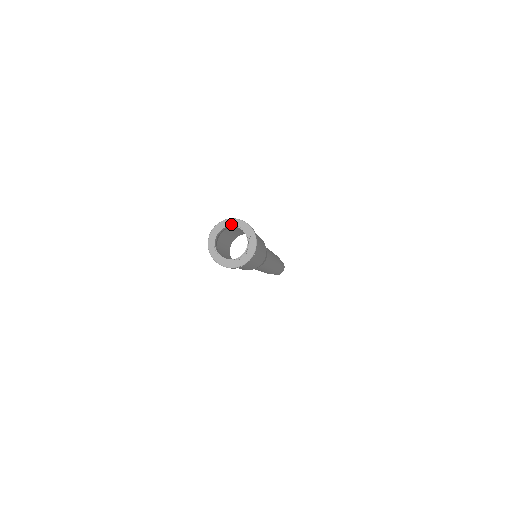
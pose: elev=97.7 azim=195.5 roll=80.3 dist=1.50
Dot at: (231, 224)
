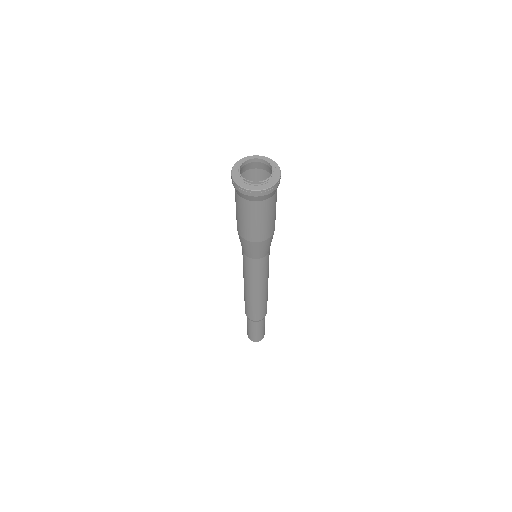
Dot at: (254, 159)
